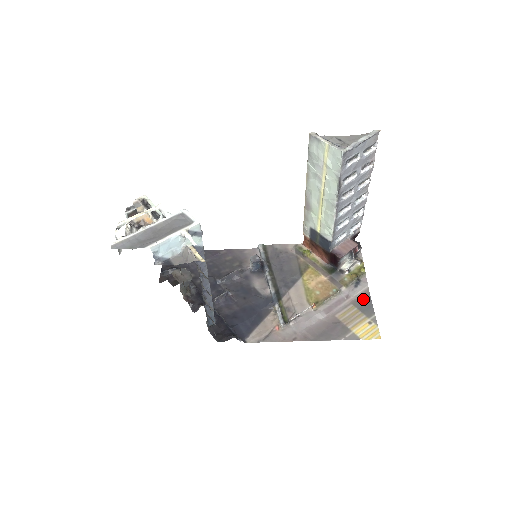
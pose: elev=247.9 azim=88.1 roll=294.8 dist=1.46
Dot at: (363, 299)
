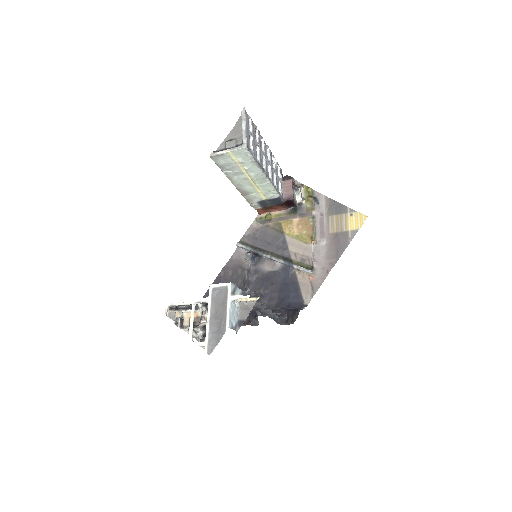
Dot at: (331, 206)
